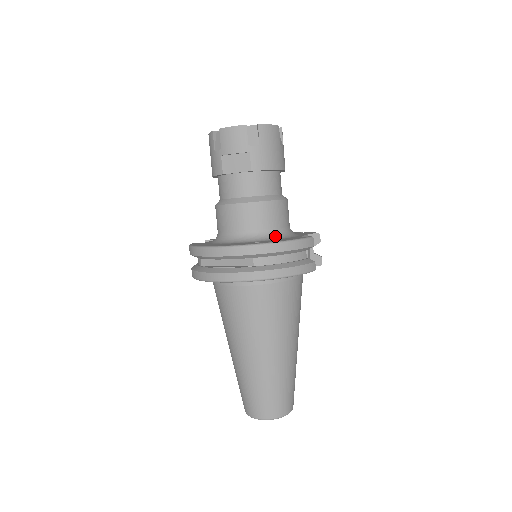
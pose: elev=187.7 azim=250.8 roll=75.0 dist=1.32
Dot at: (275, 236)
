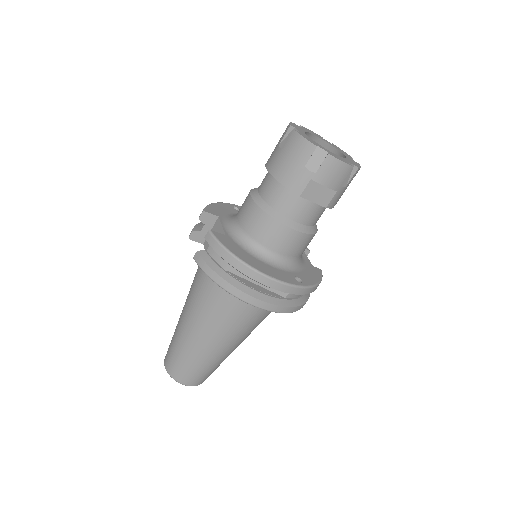
Dot at: (300, 263)
